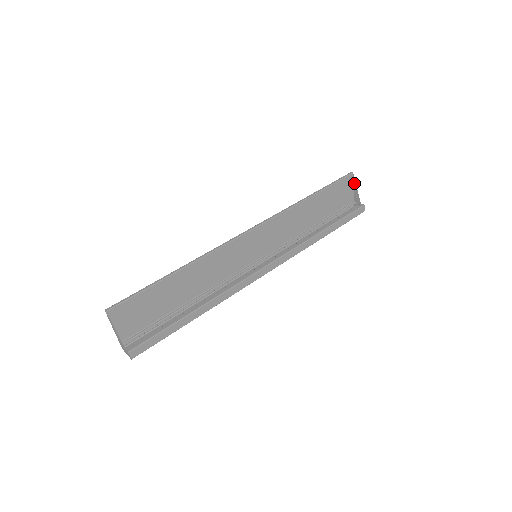
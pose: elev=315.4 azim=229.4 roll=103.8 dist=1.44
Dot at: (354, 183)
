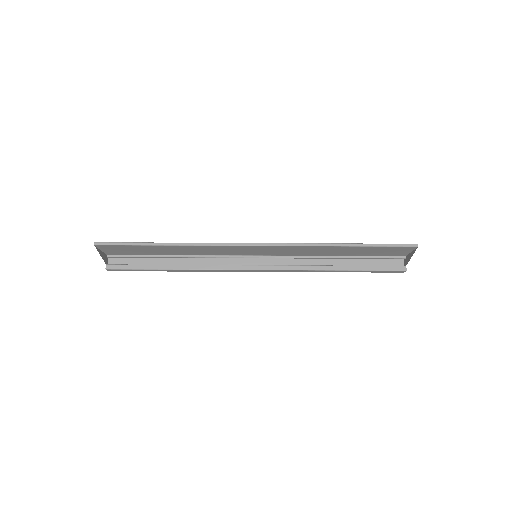
Dot at: (413, 251)
